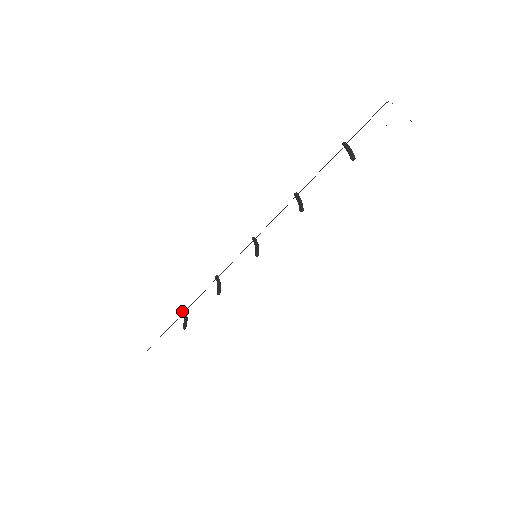
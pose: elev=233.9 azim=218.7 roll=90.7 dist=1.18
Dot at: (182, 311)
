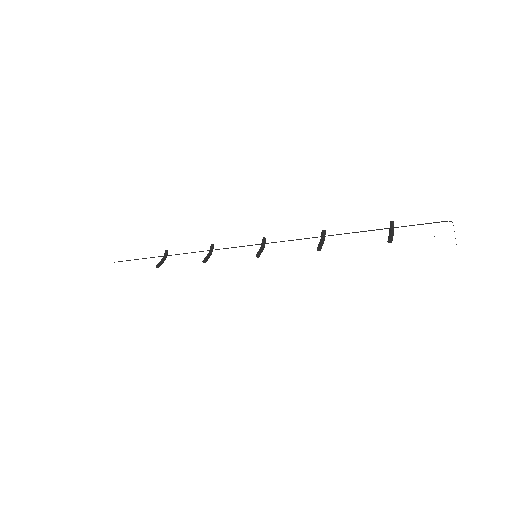
Dot at: (165, 251)
